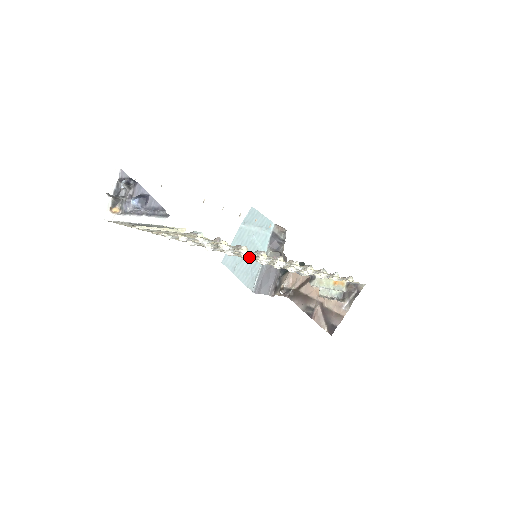
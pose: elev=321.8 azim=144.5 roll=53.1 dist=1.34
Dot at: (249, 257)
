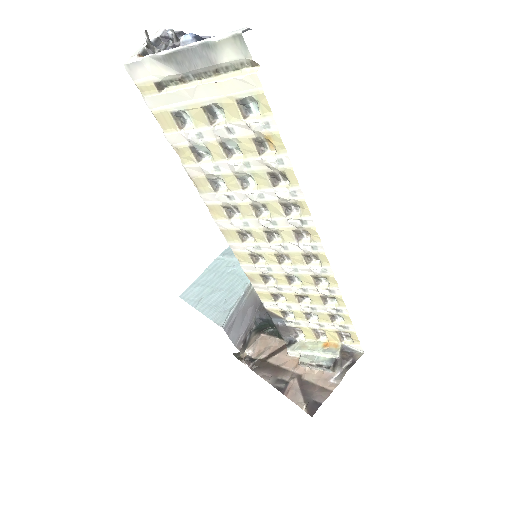
Dot at: (269, 223)
